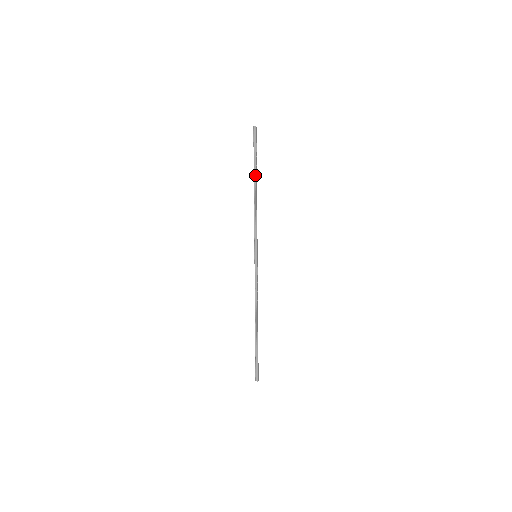
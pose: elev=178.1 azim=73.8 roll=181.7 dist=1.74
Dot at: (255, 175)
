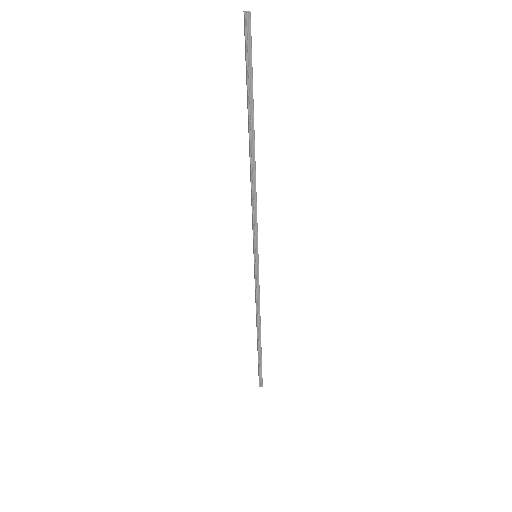
Dot at: (252, 126)
